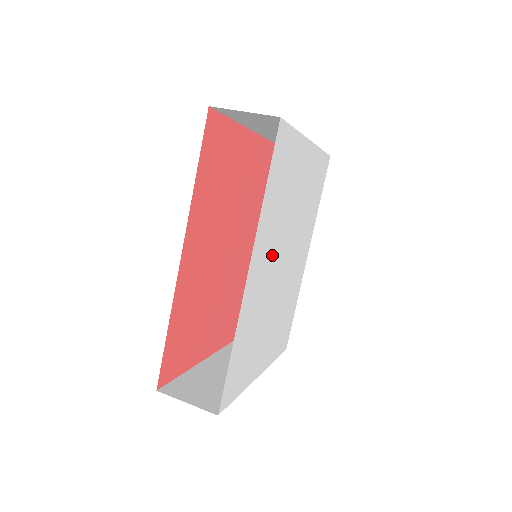
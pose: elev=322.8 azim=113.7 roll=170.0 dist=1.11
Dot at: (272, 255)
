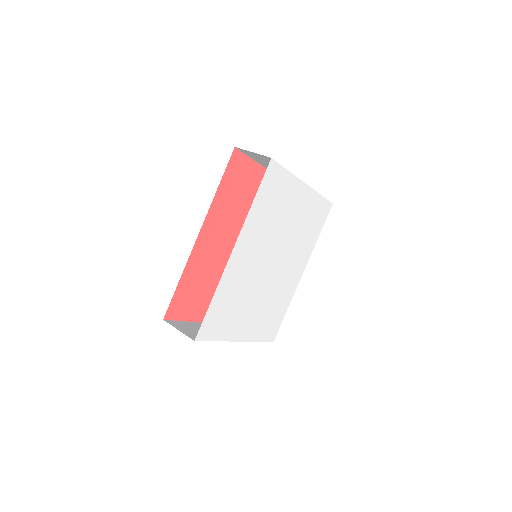
Dot at: (259, 250)
